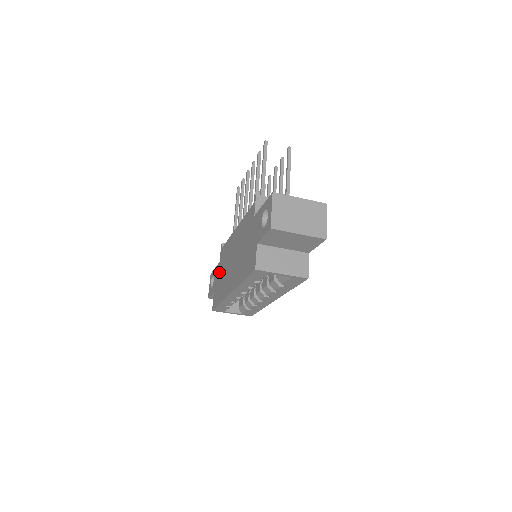
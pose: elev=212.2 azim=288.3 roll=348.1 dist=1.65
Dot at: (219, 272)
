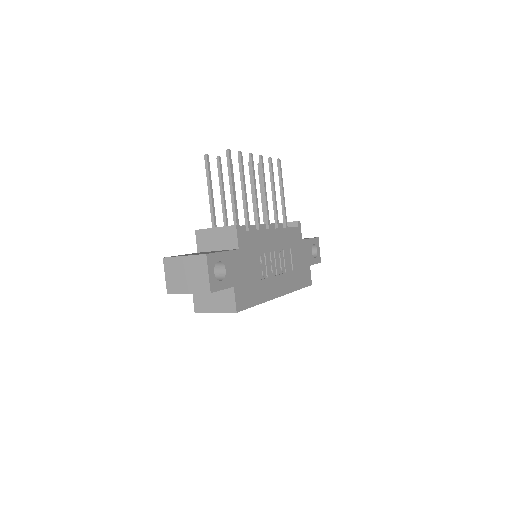
Dot at: occluded
